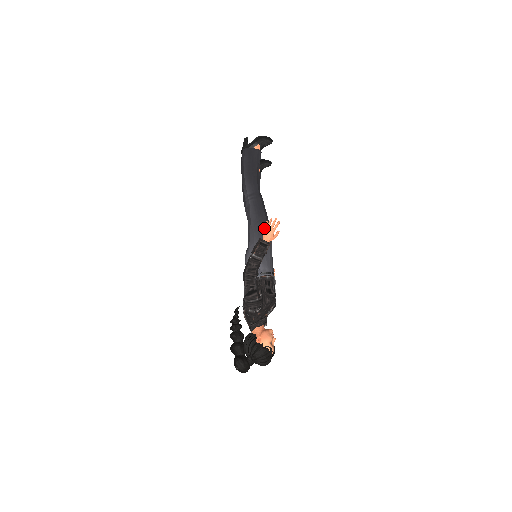
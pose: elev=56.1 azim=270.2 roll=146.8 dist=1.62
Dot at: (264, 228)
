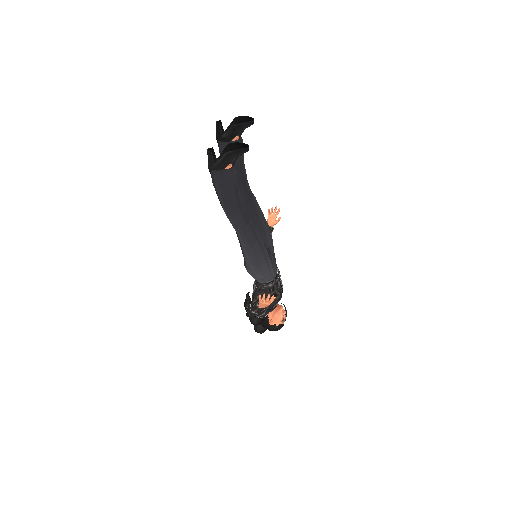
Dot at: (259, 257)
